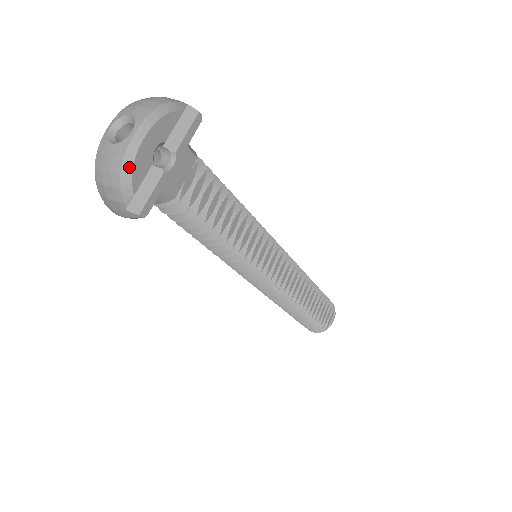
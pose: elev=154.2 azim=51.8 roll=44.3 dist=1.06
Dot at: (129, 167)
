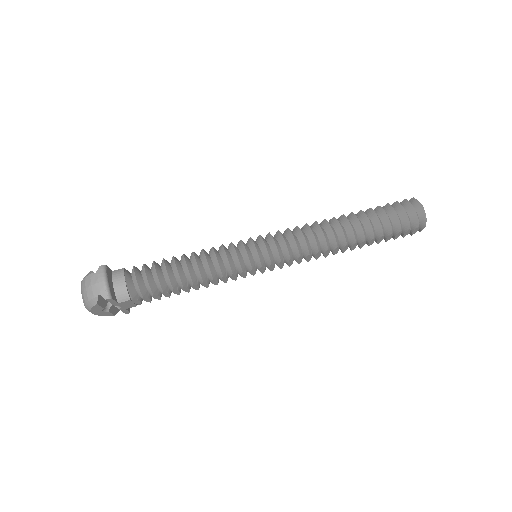
Dot at: (101, 315)
